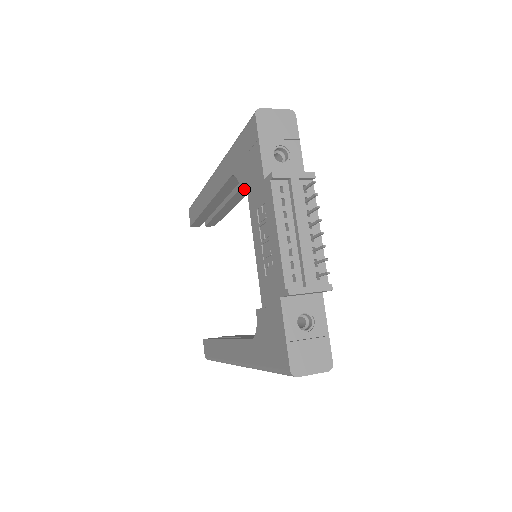
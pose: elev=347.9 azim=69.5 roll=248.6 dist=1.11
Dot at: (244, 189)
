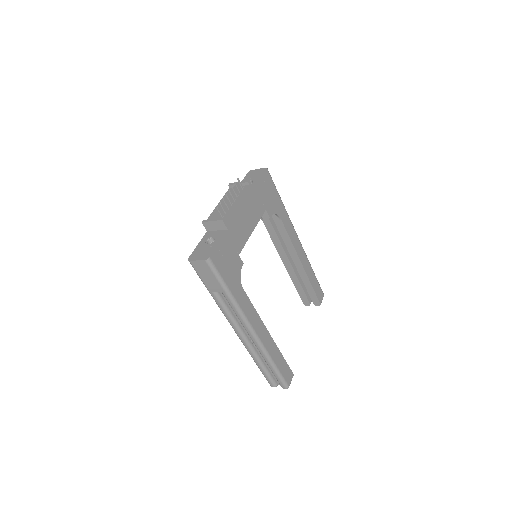
Dot at: occluded
